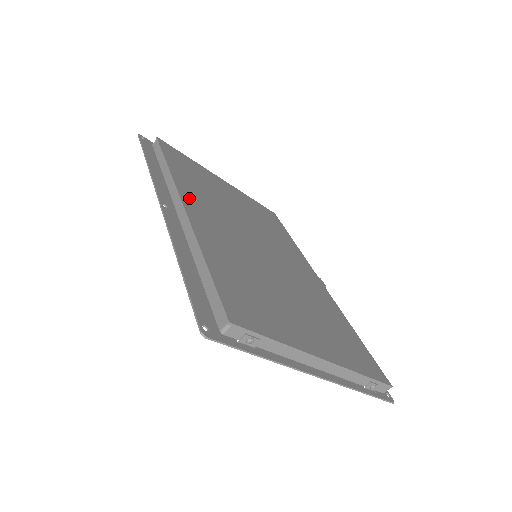
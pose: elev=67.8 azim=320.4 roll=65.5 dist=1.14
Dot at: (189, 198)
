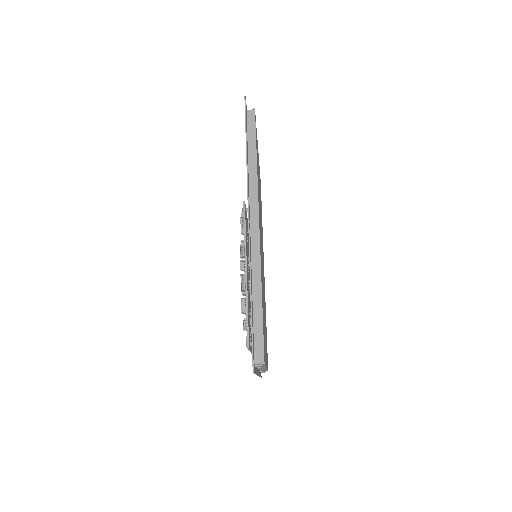
Dot at: occluded
